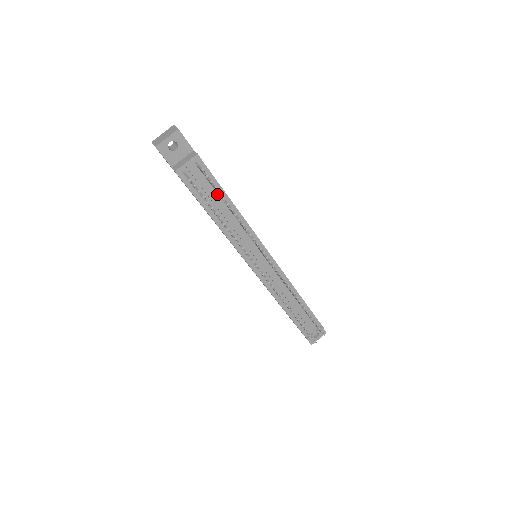
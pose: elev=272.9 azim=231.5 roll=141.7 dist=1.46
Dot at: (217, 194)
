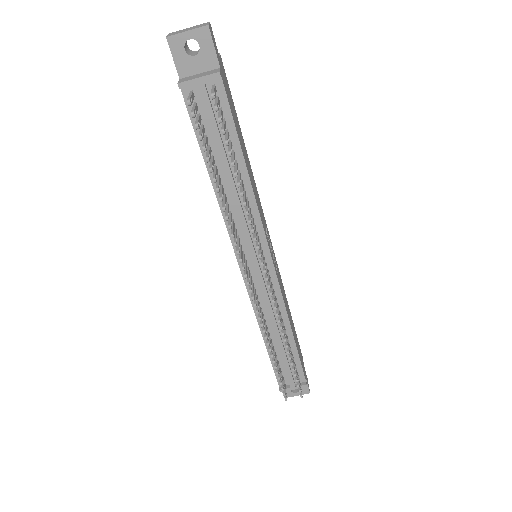
Dot at: occluded
